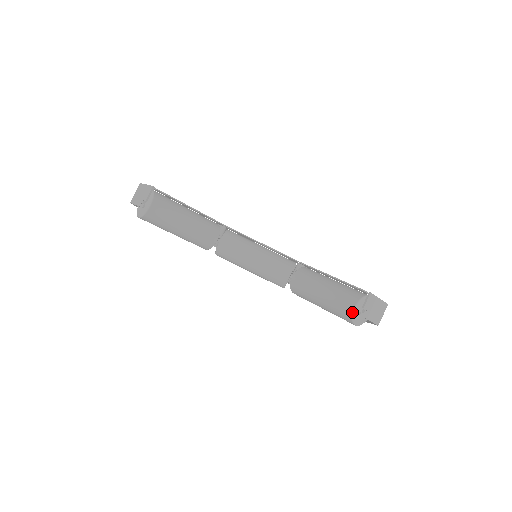
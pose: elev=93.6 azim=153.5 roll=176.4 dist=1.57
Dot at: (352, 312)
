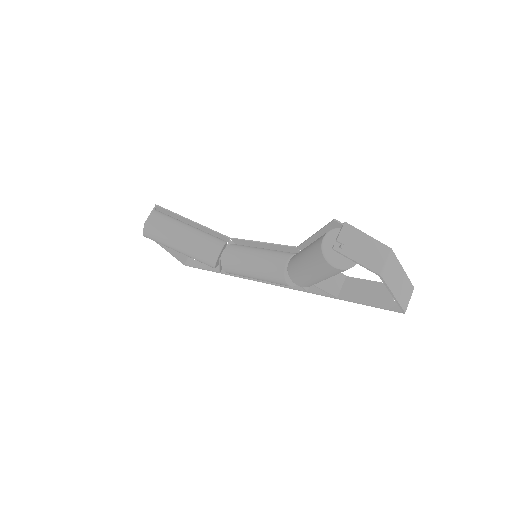
Dot at: (321, 246)
